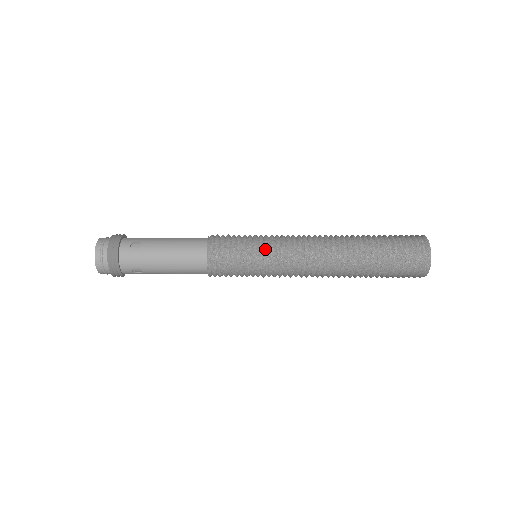
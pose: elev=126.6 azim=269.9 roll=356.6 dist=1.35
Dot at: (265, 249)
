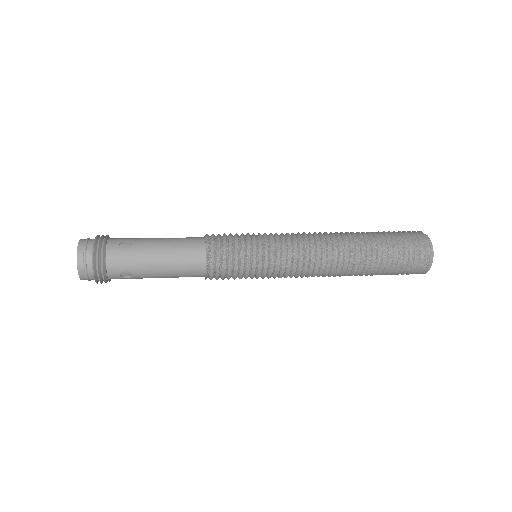
Dot at: occluded
